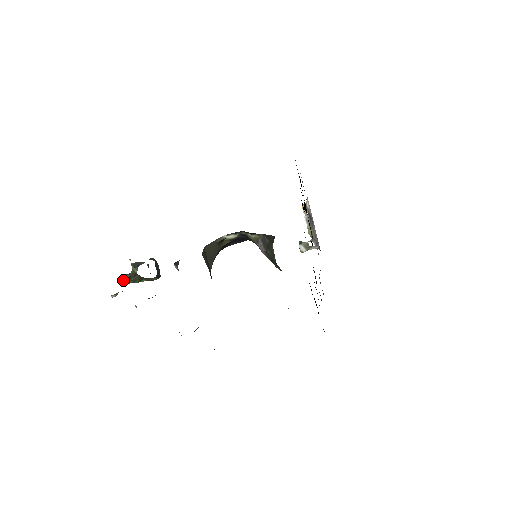
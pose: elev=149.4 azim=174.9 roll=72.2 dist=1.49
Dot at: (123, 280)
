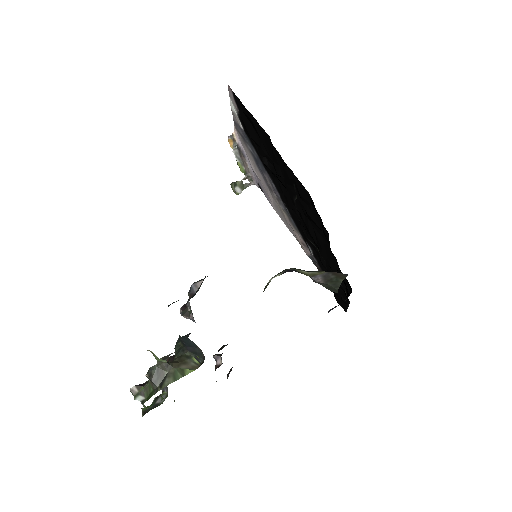
Dot at: (151, 379)
